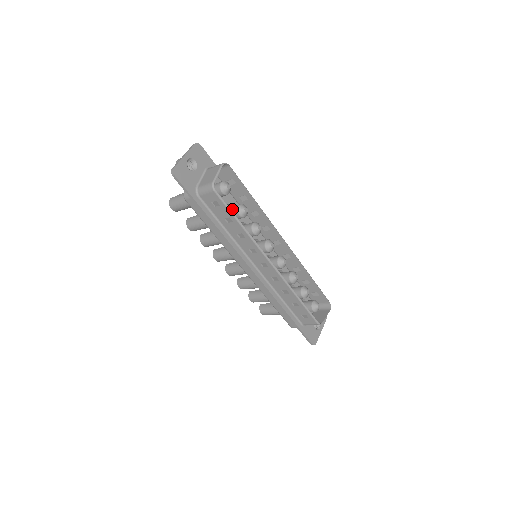
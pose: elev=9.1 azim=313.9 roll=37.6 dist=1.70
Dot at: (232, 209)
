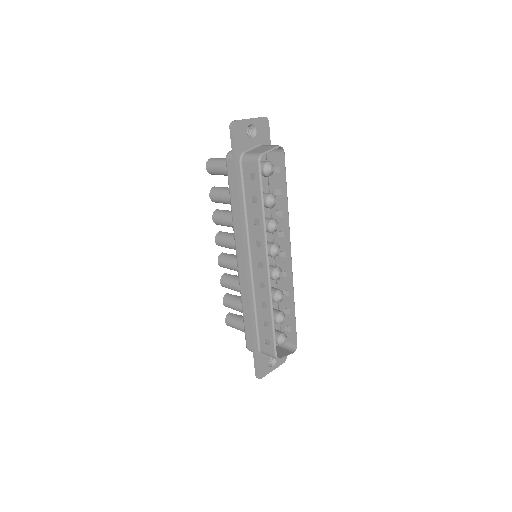
Dot at: (263, 193)
